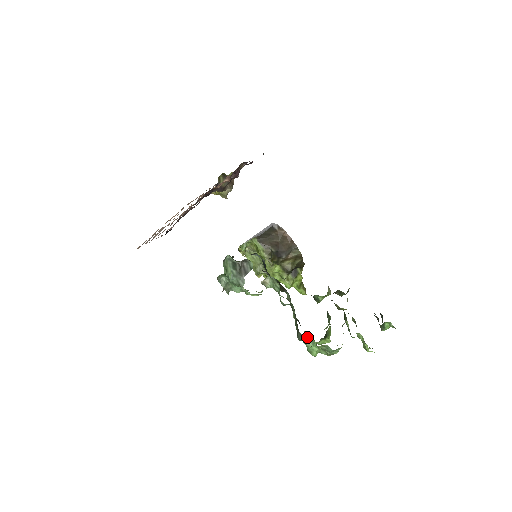
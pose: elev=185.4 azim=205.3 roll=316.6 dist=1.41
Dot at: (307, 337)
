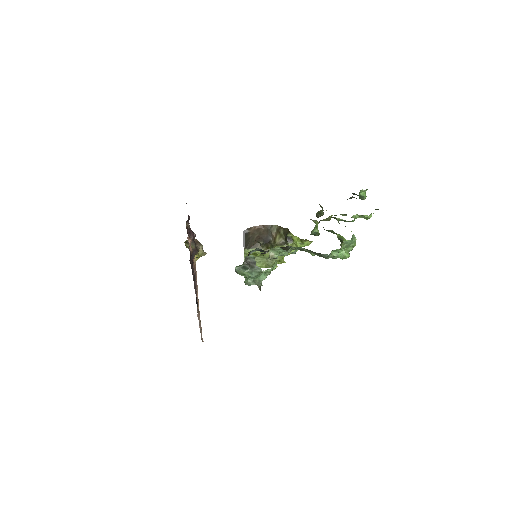
Dot at: occluded
